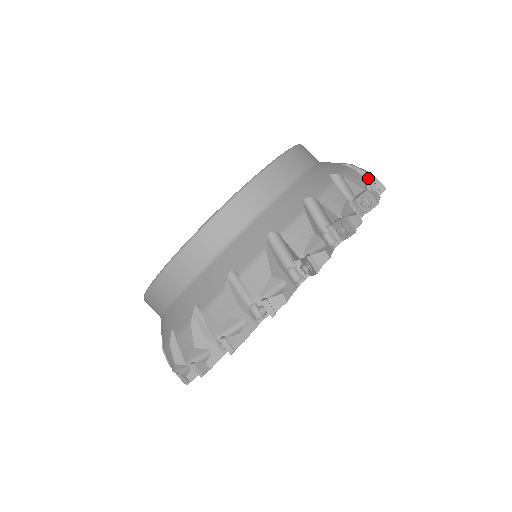
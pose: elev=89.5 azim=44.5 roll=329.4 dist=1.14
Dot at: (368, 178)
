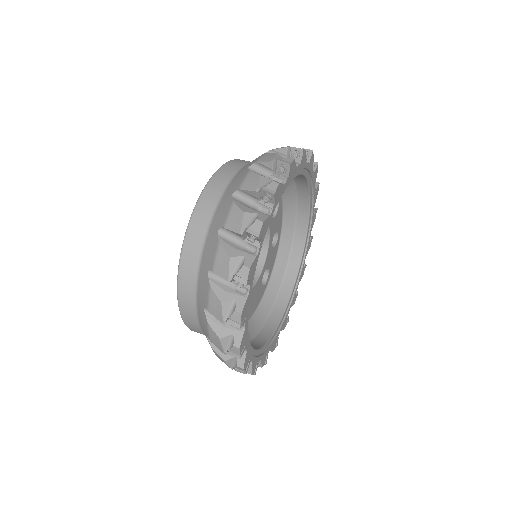
Dot at: occluded
